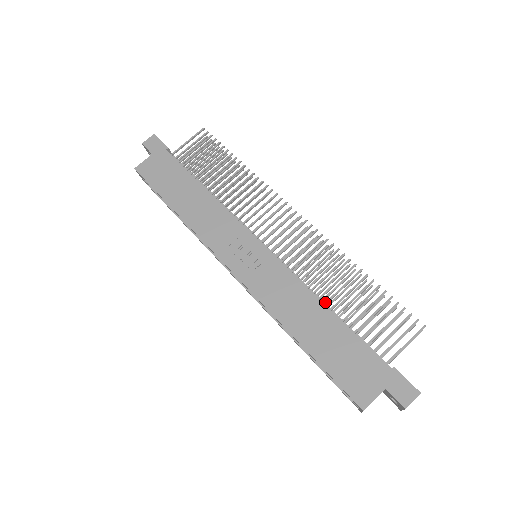
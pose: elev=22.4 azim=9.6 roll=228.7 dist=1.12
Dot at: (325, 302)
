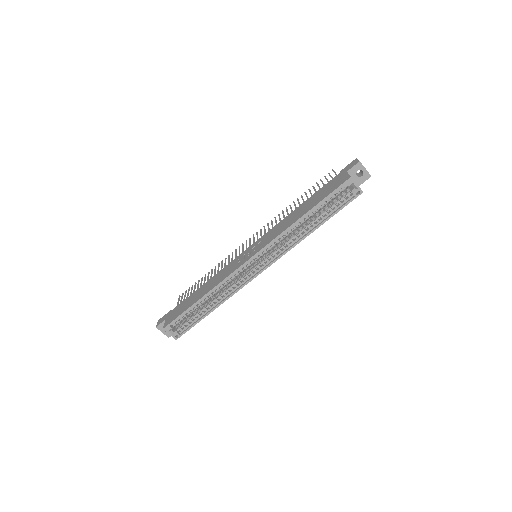
Dot at: occluded
